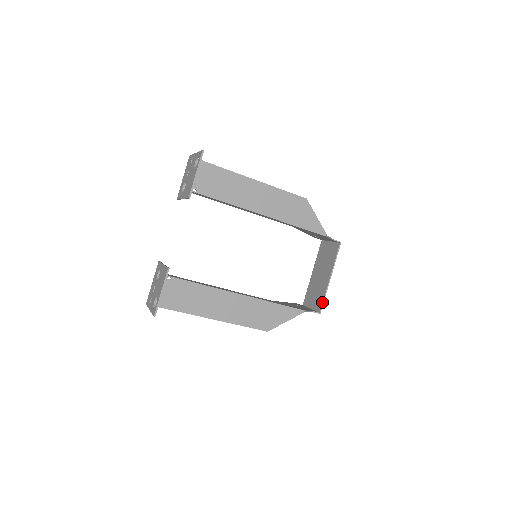
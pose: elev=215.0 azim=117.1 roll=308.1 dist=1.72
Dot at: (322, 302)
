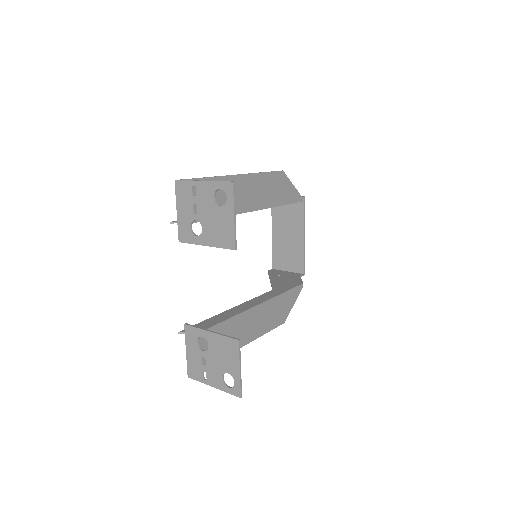
Dot at: (304, 263)
